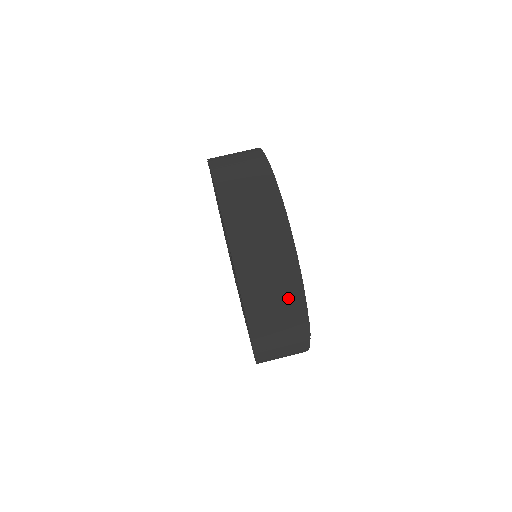
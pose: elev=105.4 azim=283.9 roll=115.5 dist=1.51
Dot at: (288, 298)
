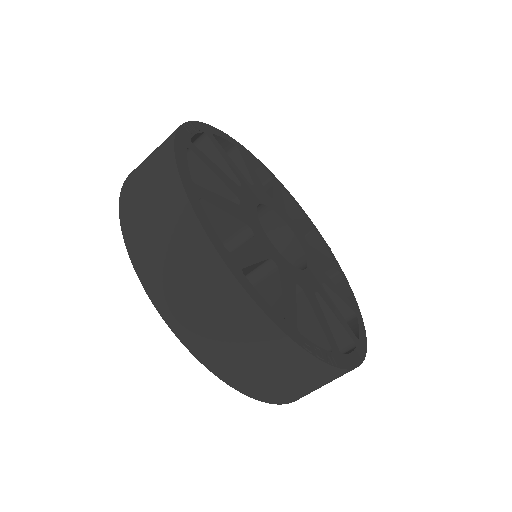
Dot at: (245, 327)
